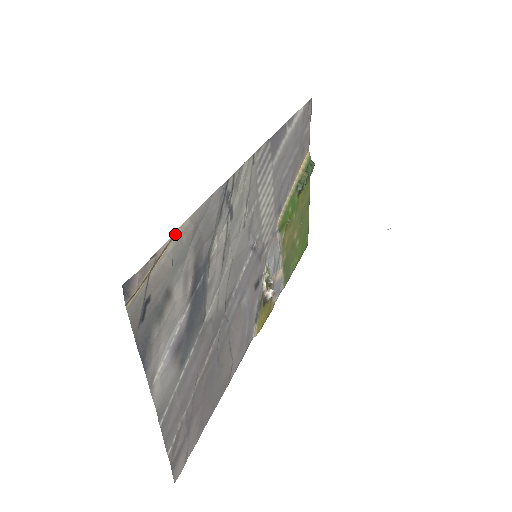
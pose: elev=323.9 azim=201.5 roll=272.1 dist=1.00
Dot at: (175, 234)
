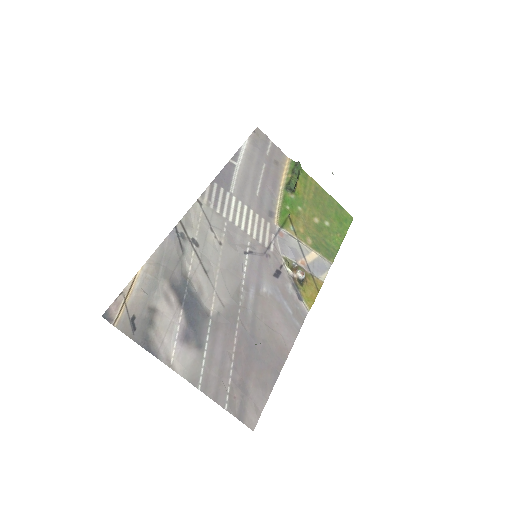
Dot at: (136, 276)
